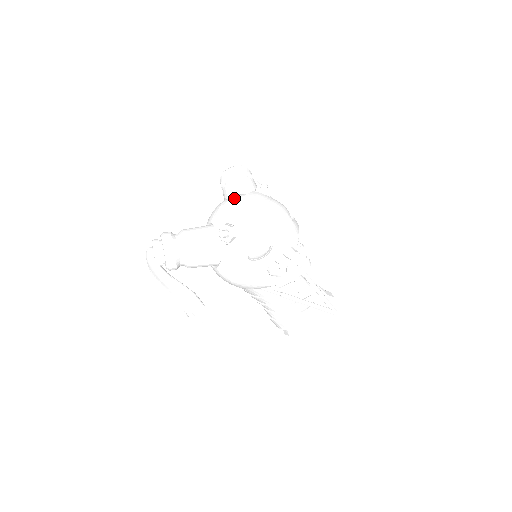
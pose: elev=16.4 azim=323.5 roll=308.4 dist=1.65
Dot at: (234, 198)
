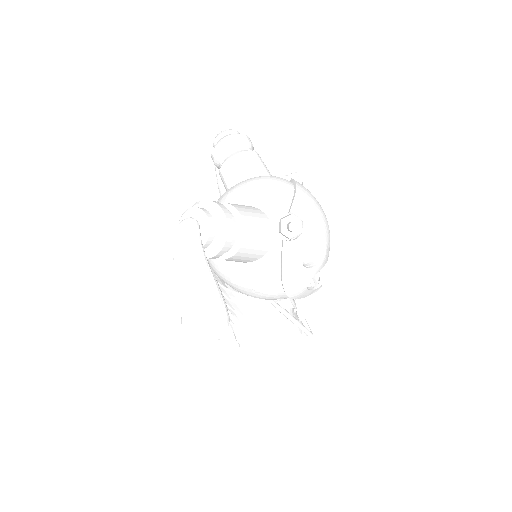
Dot at: (282, 180)
